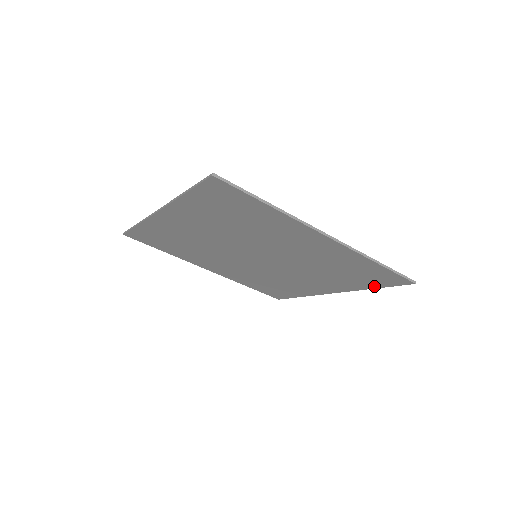
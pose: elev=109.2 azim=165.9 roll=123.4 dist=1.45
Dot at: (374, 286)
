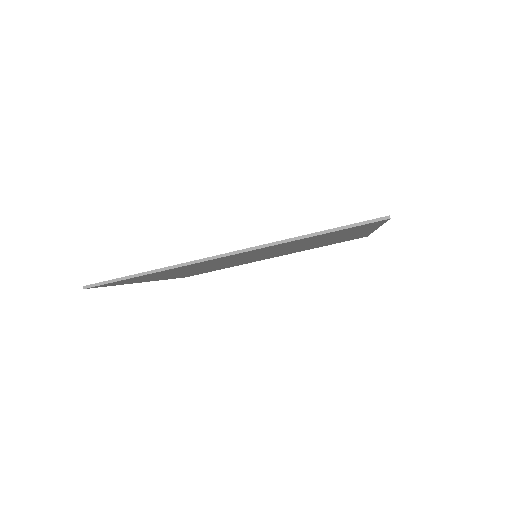
Dot at: (375, 226)
